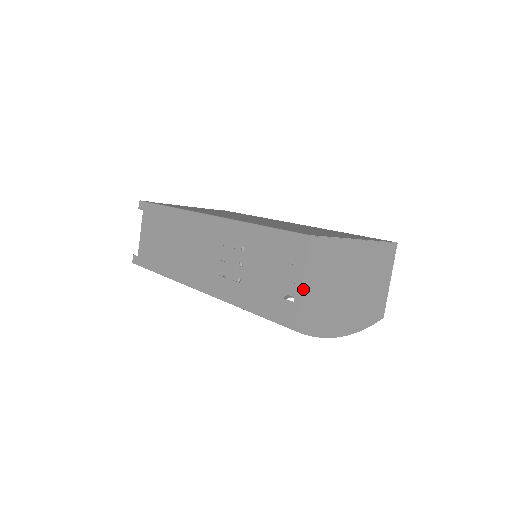
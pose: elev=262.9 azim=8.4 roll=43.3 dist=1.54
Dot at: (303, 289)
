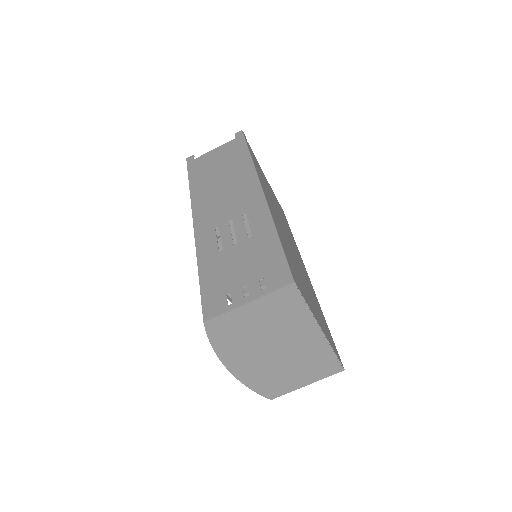
Dot at: (244, 306)
